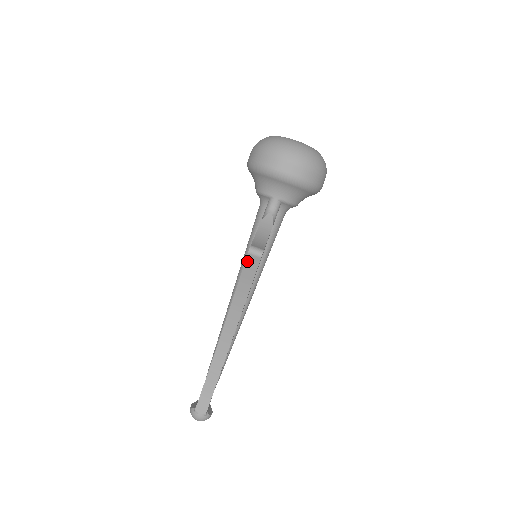
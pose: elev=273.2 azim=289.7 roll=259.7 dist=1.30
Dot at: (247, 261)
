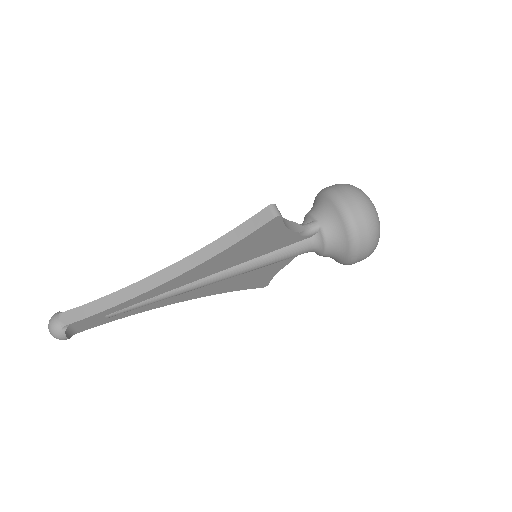
Dot at: (260, 213)
